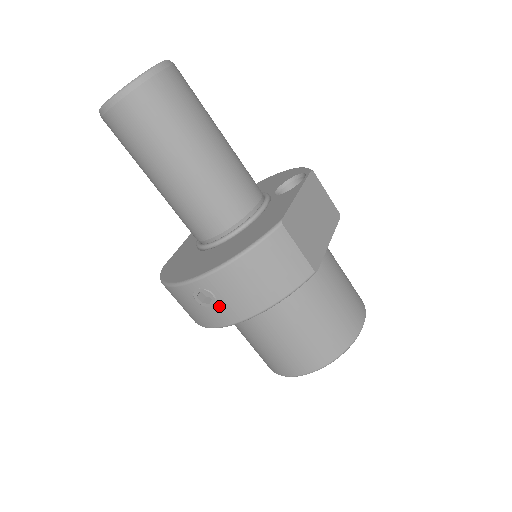
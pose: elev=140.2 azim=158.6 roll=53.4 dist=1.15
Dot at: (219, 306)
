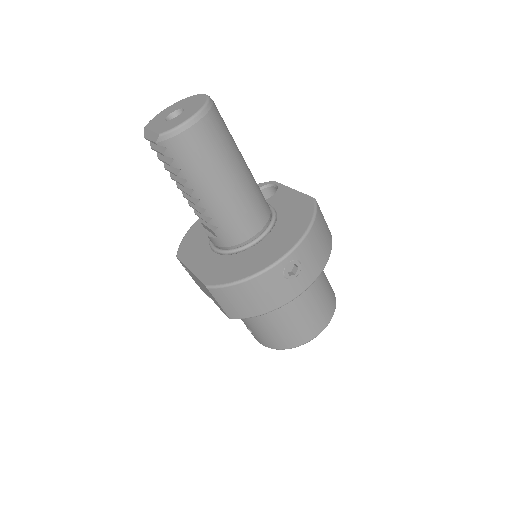
Dot at: (302, 273)
